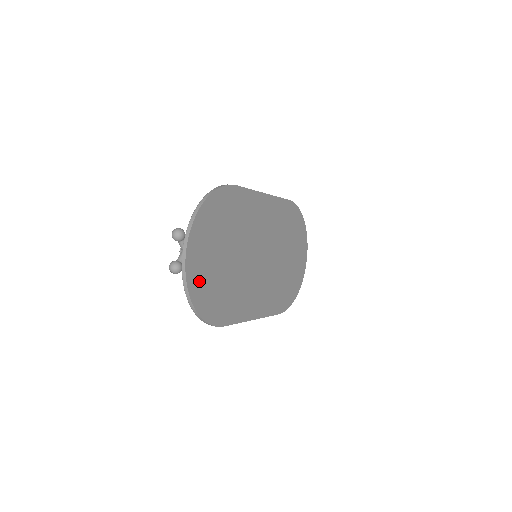
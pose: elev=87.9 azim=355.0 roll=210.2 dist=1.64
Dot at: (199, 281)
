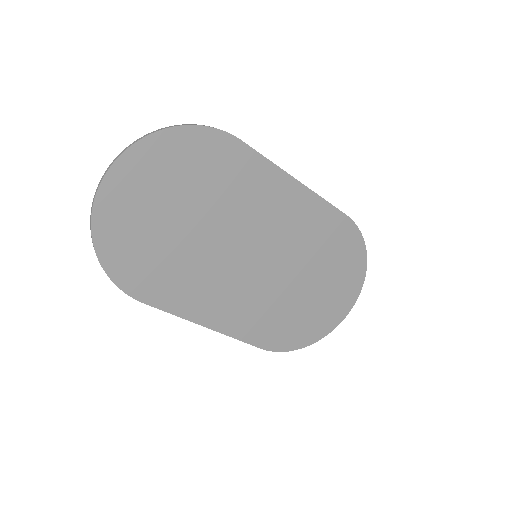
Dot at: (117, 222)
